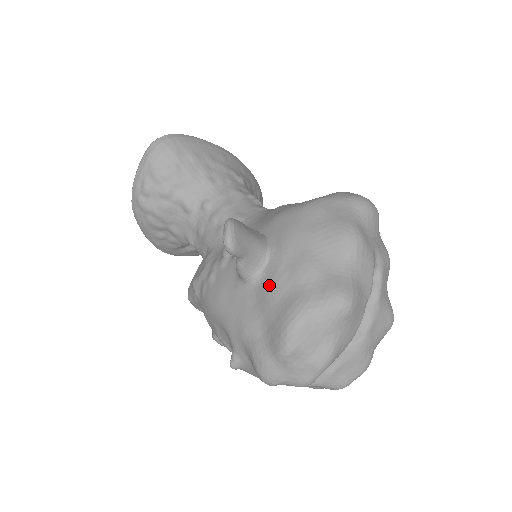
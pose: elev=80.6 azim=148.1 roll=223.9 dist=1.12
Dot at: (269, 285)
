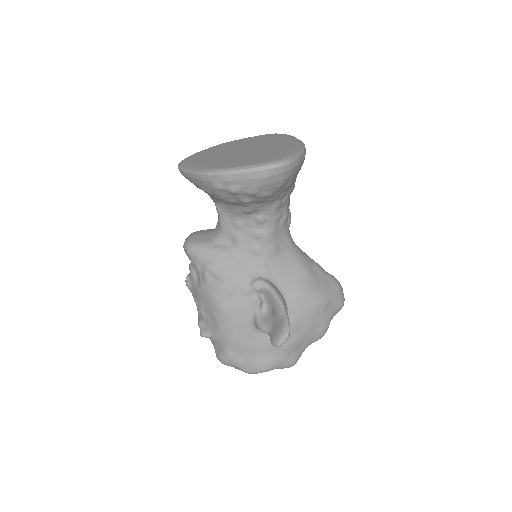
Dot at: (268, 341)
